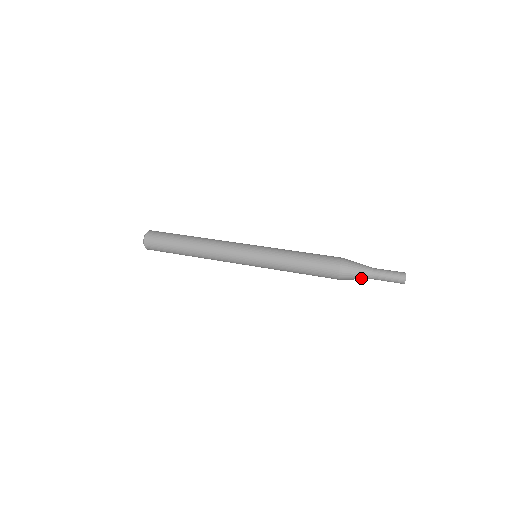
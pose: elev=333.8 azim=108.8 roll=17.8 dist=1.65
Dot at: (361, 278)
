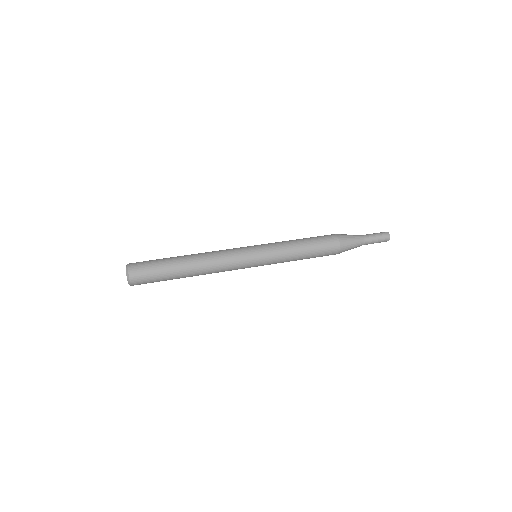
Dot at: occluded
